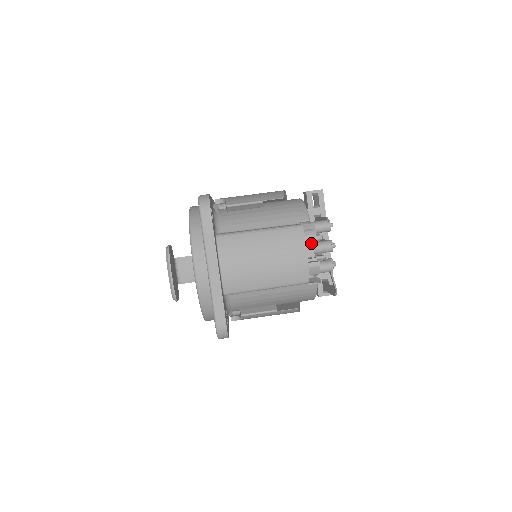
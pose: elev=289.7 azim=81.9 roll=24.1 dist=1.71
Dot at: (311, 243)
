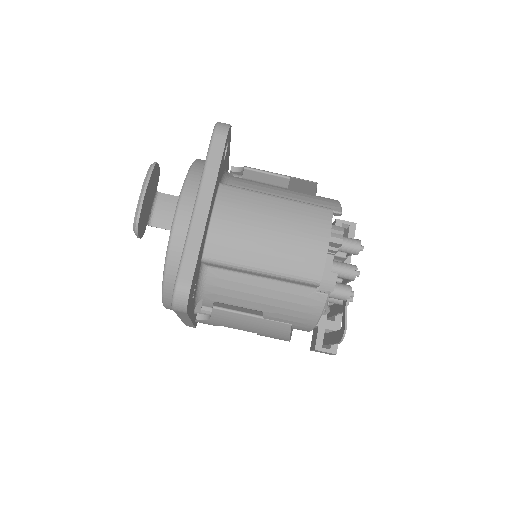
Dot at: (331, 257)
